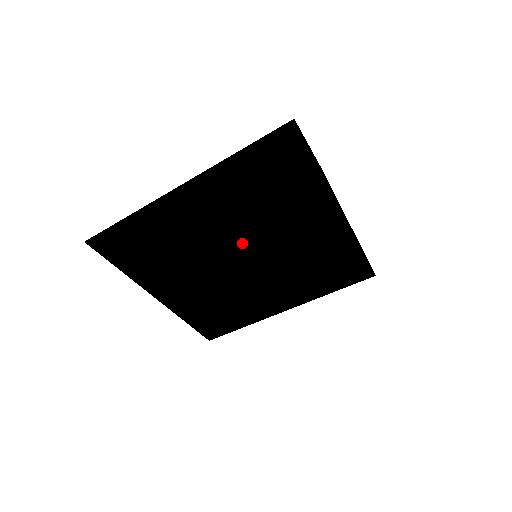
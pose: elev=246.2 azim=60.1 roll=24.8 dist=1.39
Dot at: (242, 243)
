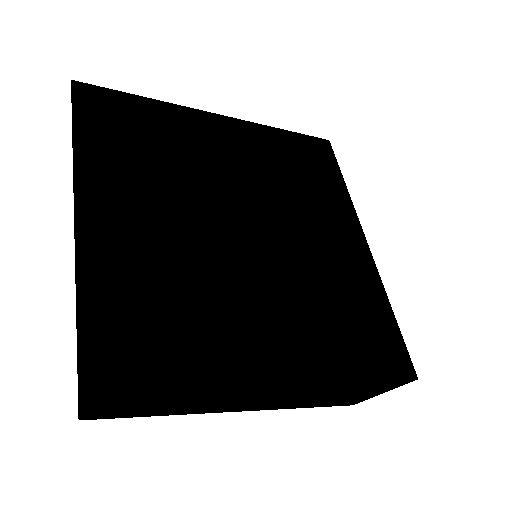
Dot at: occluded
